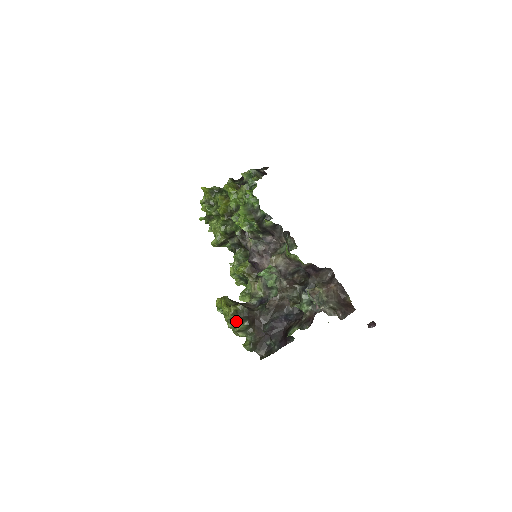
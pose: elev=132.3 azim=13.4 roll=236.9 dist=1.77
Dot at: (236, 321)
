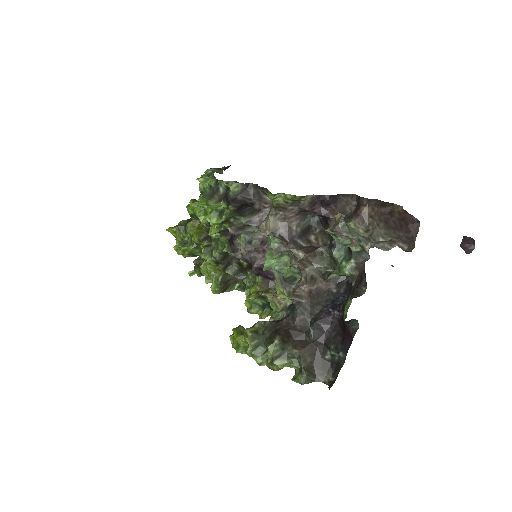
Dot at: (264, 348)
